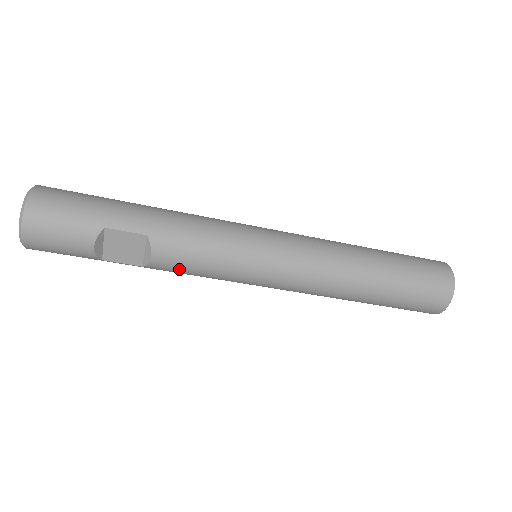
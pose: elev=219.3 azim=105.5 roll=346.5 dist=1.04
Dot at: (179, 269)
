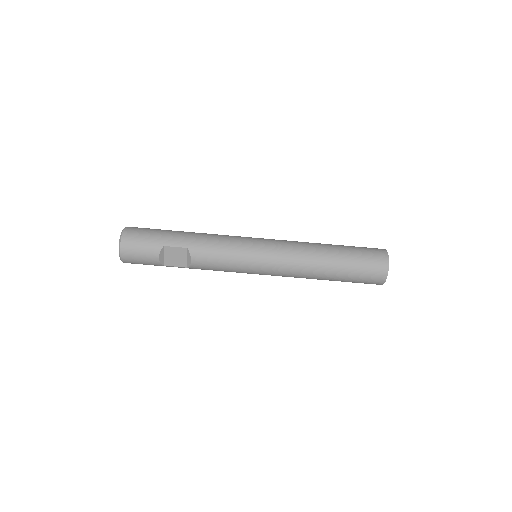
Dot at: (208, 267)
